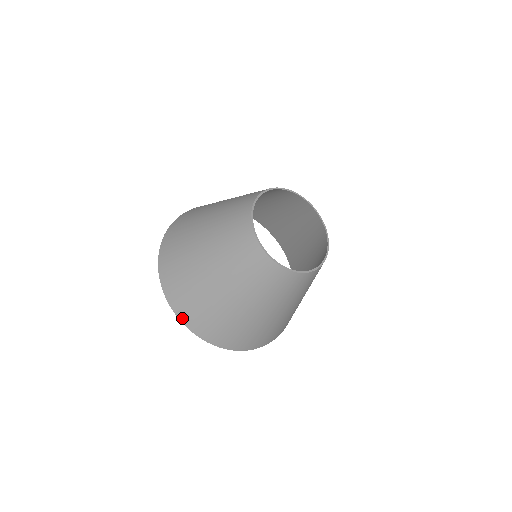
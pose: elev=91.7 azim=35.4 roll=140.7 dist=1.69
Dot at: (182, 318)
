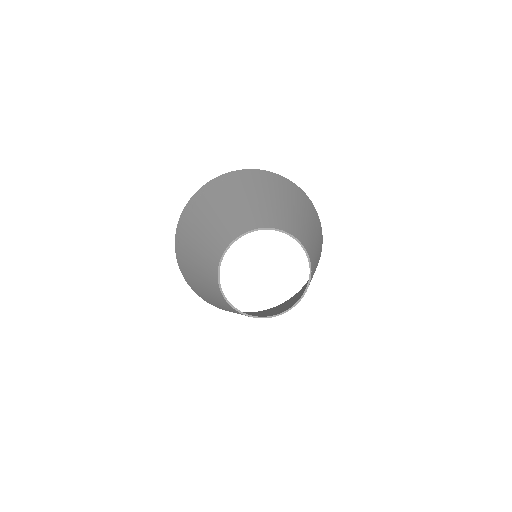
Dot at: occluded
